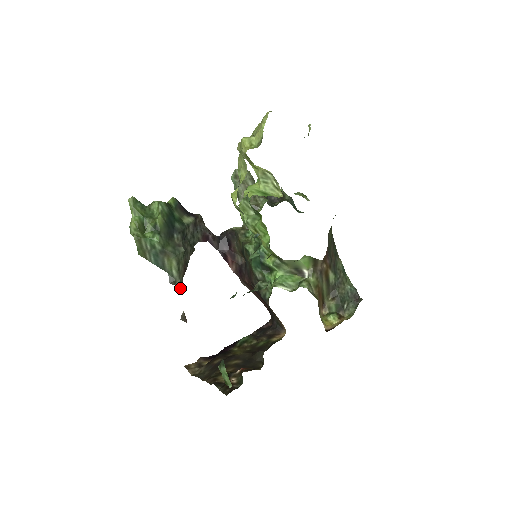
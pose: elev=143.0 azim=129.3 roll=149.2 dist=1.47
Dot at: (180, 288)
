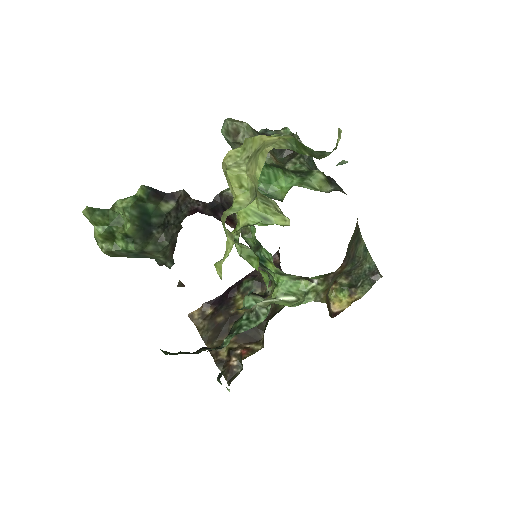
Dot at: (171, 265)
